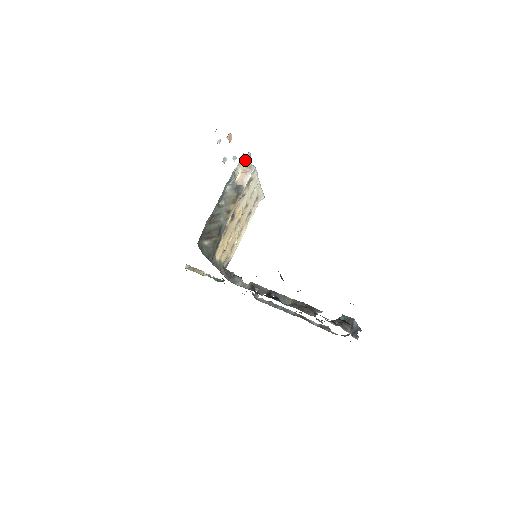
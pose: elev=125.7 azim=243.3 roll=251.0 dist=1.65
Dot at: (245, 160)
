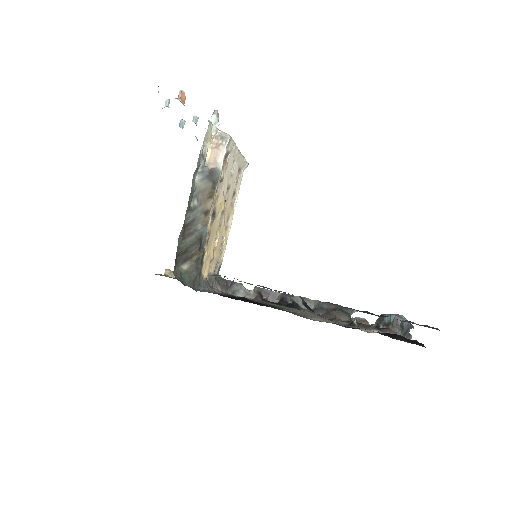
Dot at: (212, 128)
